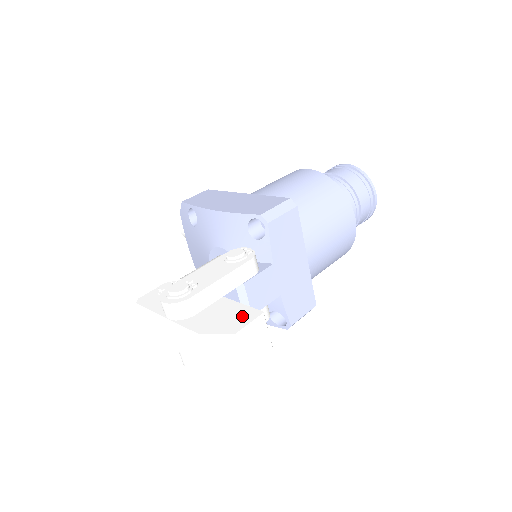
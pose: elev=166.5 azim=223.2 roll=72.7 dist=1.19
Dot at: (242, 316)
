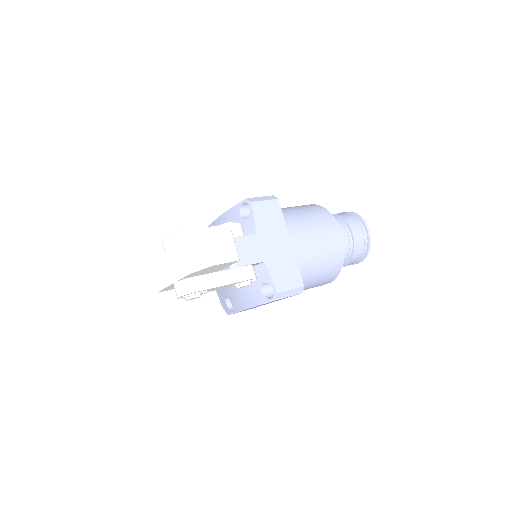
Dot at: occluded
